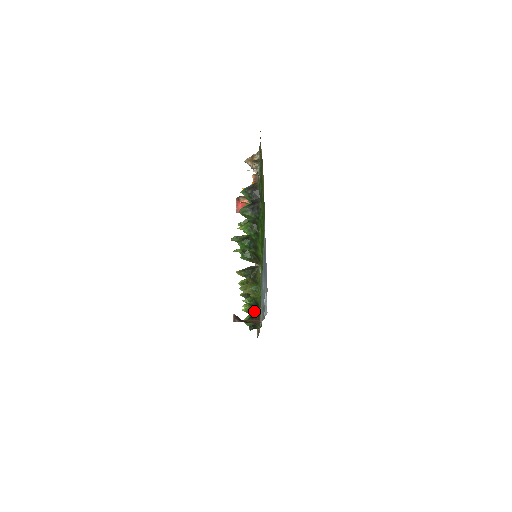
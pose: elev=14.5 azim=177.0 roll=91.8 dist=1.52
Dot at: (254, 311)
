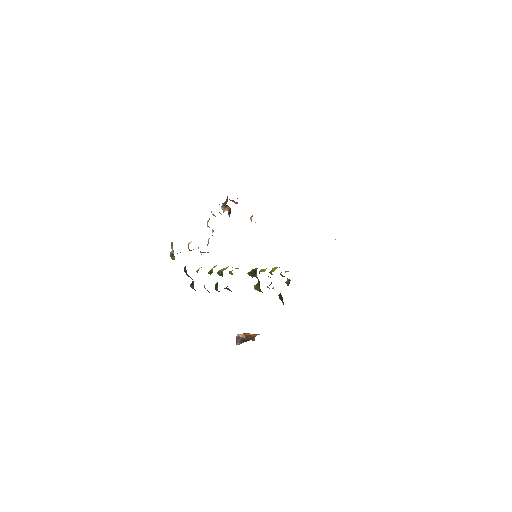
Dot at: occluded
